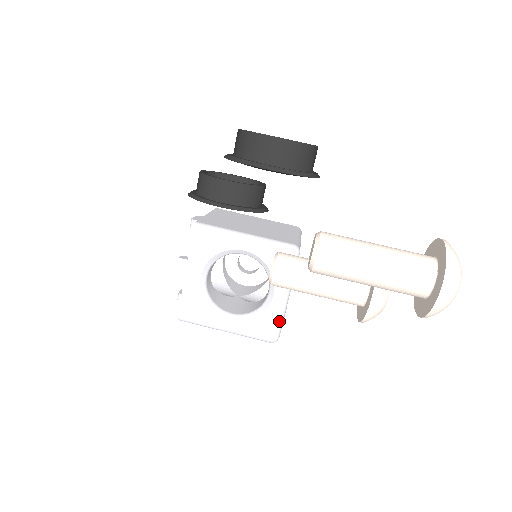
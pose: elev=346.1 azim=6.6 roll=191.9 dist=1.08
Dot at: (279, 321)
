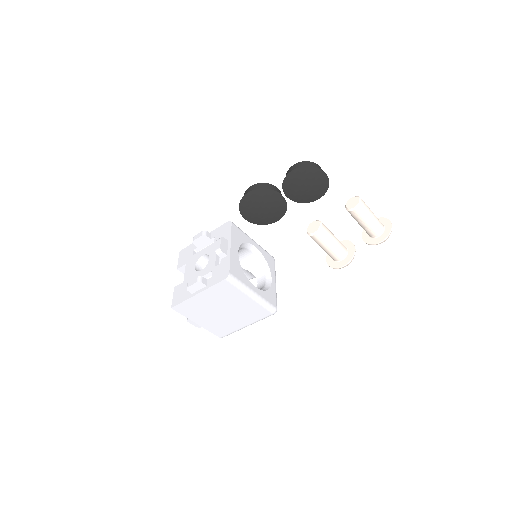
Dot at: (276, 297)
